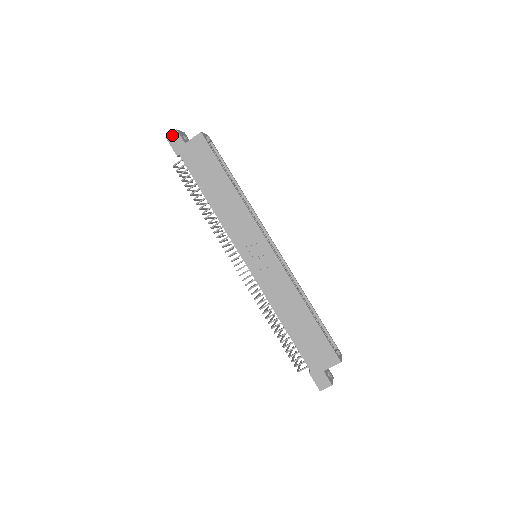
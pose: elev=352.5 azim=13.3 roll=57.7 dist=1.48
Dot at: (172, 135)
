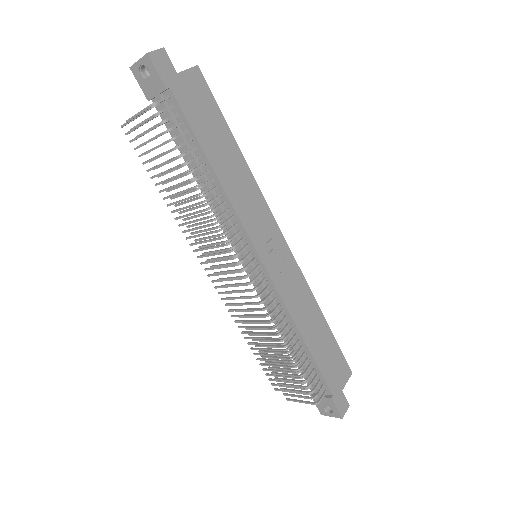
Dot at: (157, 53)
